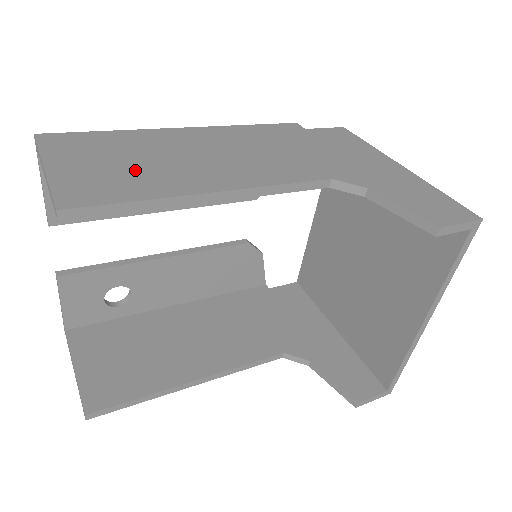
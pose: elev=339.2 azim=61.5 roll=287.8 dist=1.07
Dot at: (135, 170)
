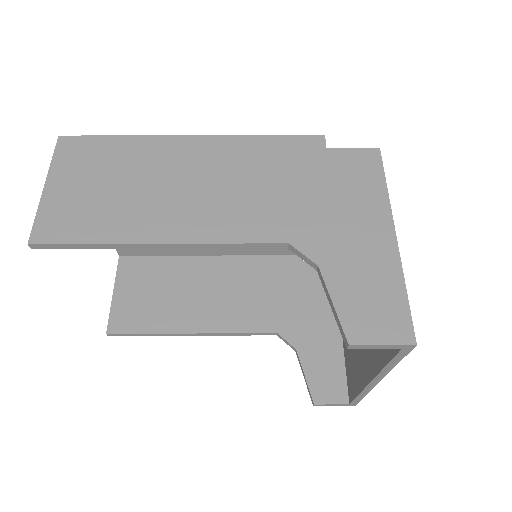
Dot at: (110, 200)
